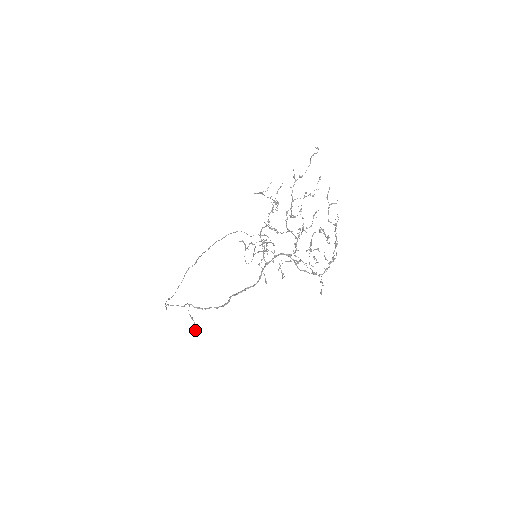
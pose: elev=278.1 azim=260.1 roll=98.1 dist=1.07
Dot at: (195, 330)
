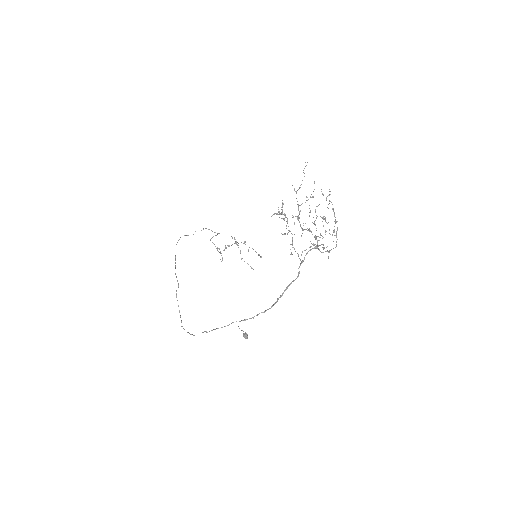
Dot at: (245, 337)
